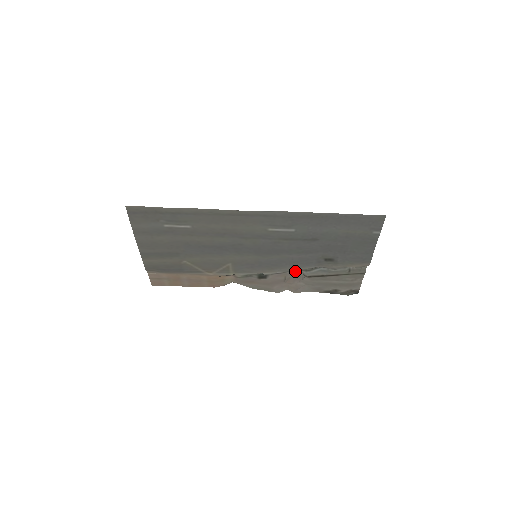
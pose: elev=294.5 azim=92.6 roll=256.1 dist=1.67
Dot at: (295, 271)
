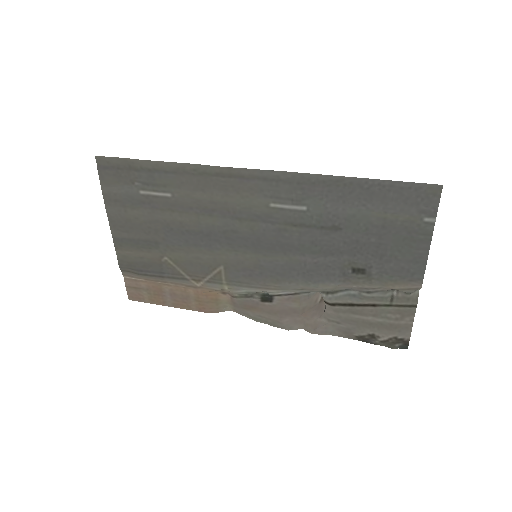
Dot at: (315, 300)
